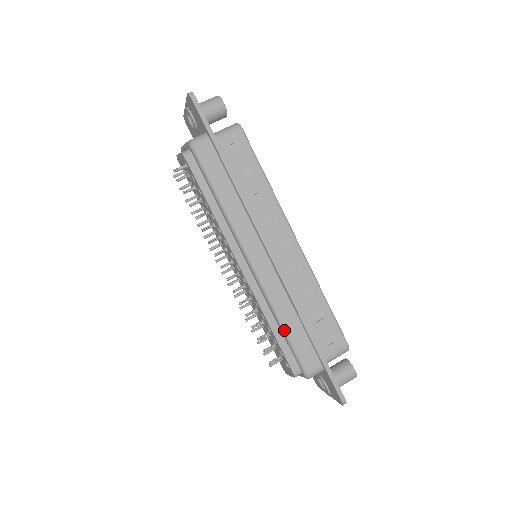
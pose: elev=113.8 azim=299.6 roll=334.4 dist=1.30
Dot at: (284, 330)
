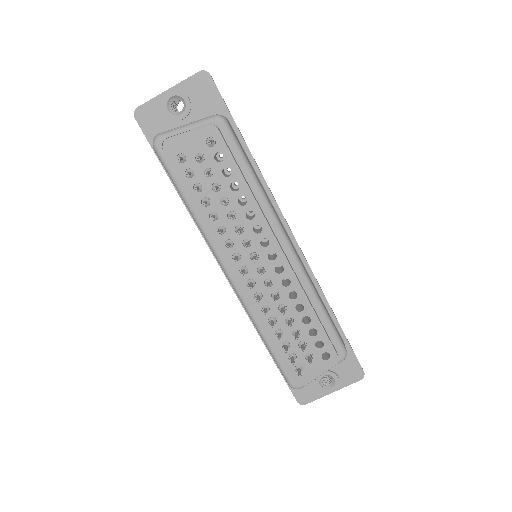
Dot at: (324, 310)
